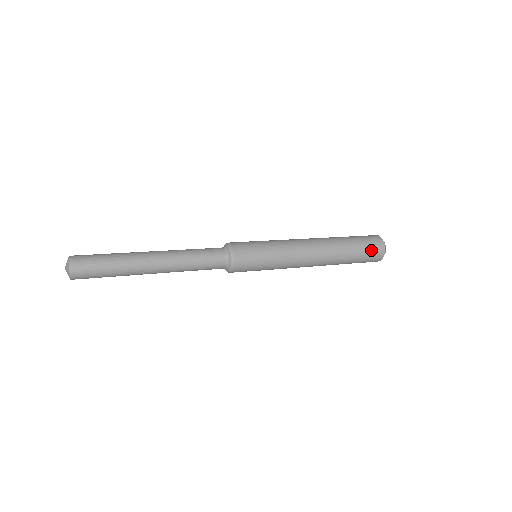
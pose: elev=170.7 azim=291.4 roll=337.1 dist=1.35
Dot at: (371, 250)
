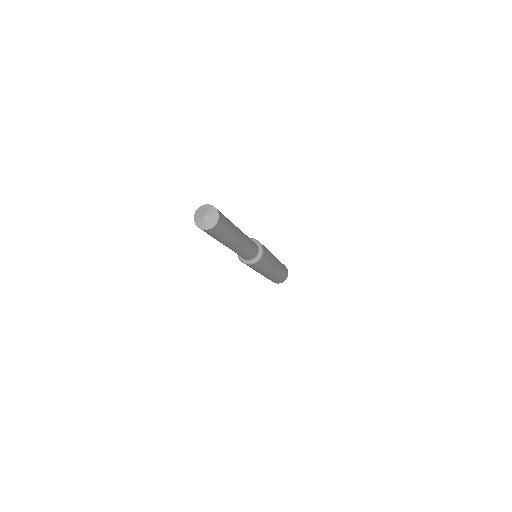
Dot at: (286, 273)
